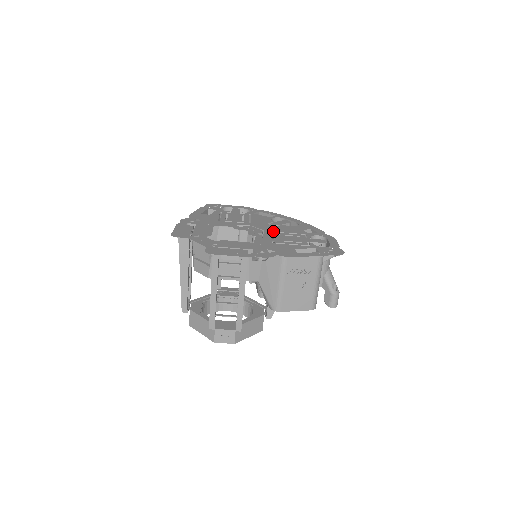
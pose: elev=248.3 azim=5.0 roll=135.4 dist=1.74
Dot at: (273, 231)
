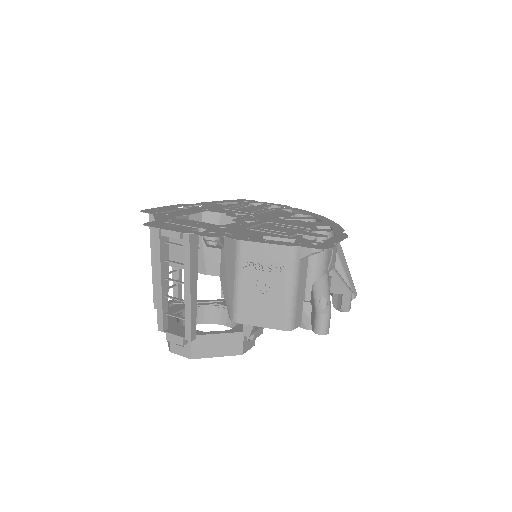
Dot at: (270, 221)
